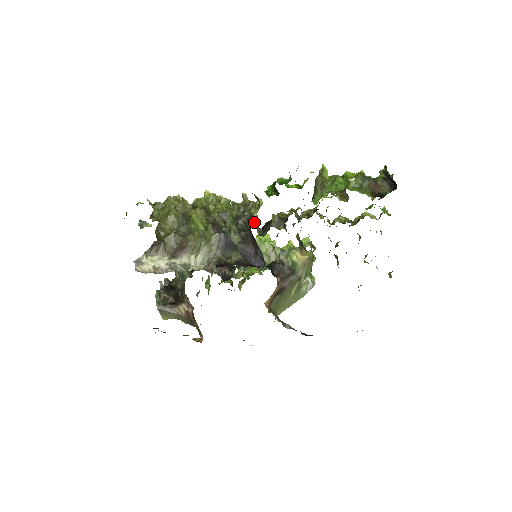
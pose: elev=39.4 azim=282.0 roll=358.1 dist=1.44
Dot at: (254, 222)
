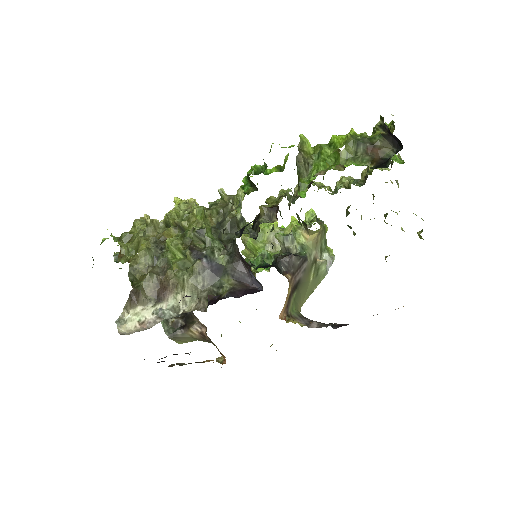
Dot at: (240, 224)
